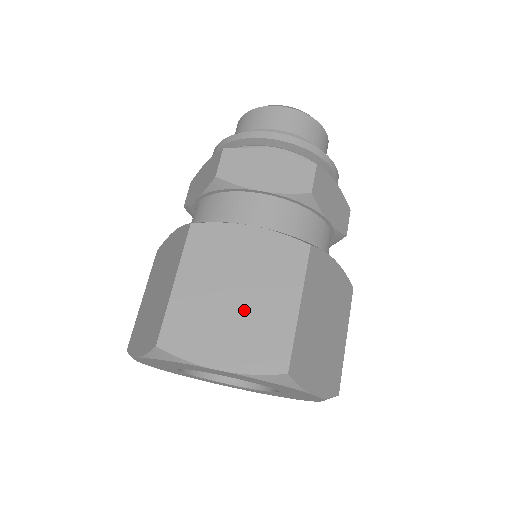
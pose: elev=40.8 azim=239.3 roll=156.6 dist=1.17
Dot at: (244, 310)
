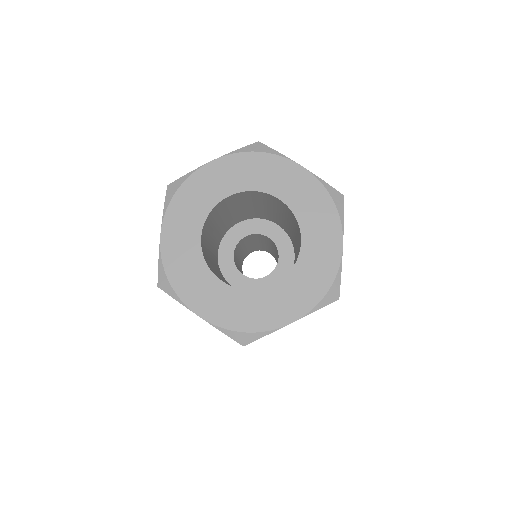
Dot at: occluded
